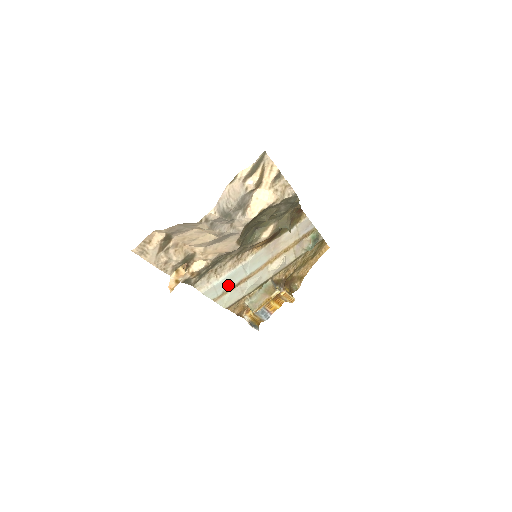
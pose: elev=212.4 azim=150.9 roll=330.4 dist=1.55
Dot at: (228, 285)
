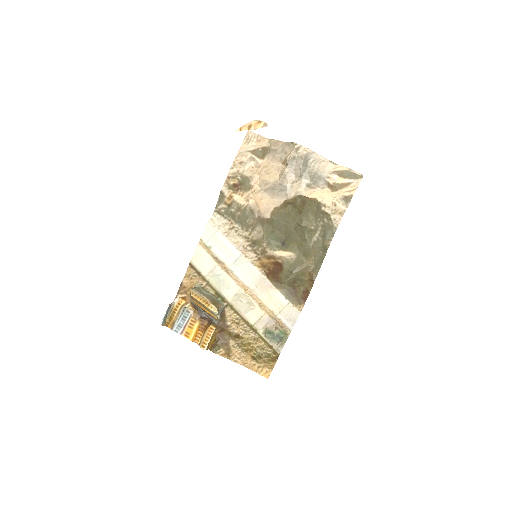
Dot at: (218, 250)
